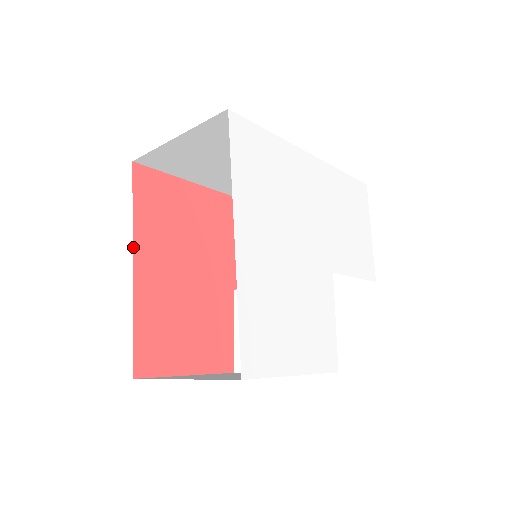
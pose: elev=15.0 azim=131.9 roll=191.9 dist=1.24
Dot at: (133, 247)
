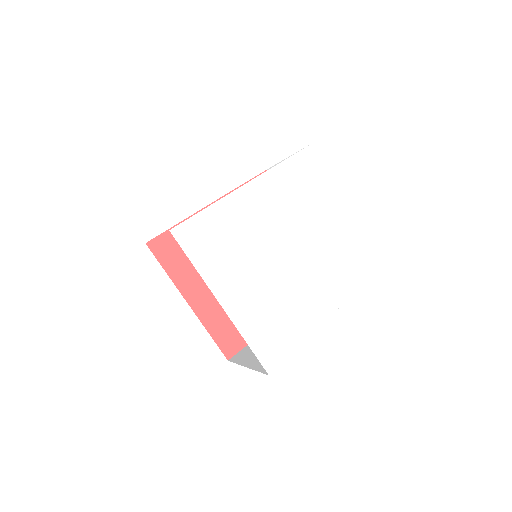
Dot at: (181, 294)
